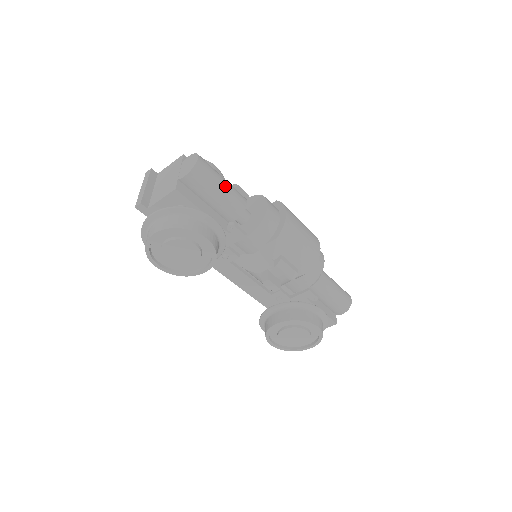
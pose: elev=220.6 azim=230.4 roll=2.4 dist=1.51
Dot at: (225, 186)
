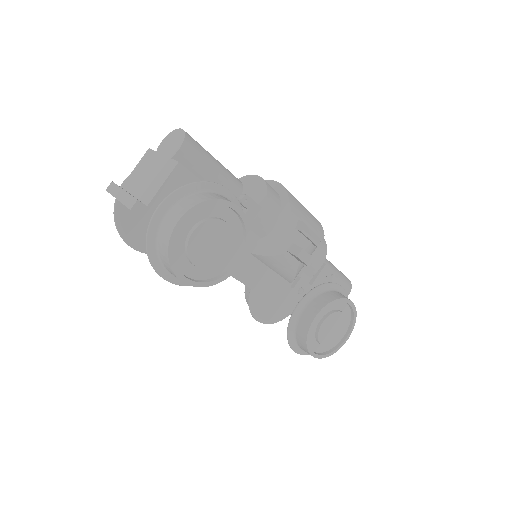
Dot at: (216, 160)
